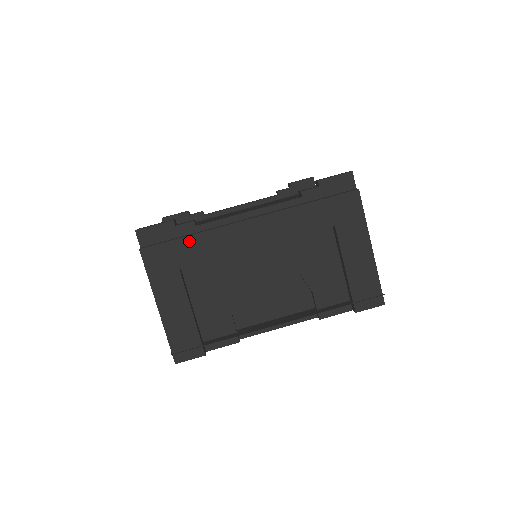
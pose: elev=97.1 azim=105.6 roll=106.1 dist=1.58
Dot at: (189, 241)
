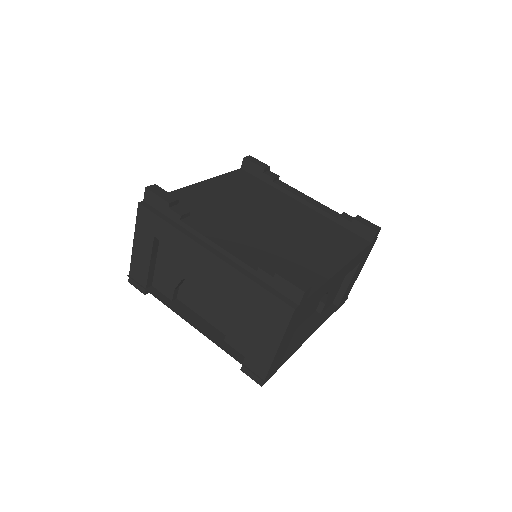
Dot at: (167, 227)
